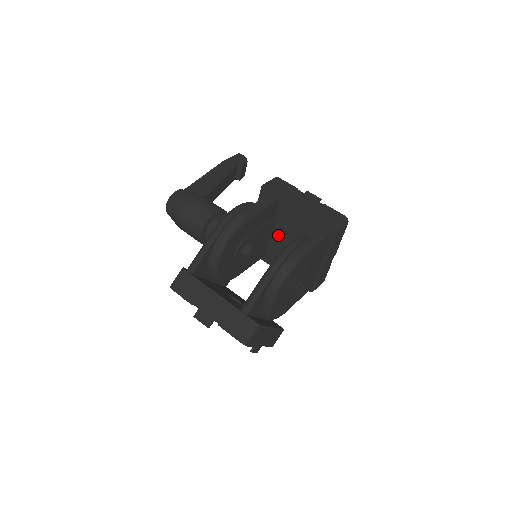
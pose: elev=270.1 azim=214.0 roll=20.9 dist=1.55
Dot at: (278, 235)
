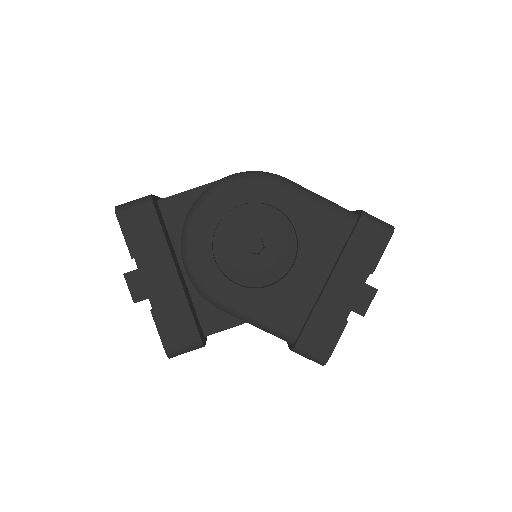
Dot at: occluded
